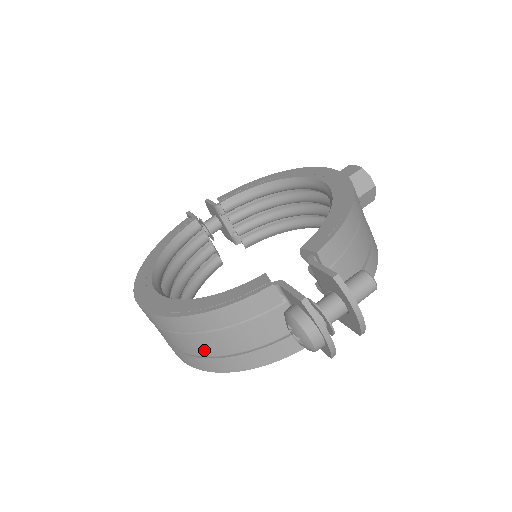
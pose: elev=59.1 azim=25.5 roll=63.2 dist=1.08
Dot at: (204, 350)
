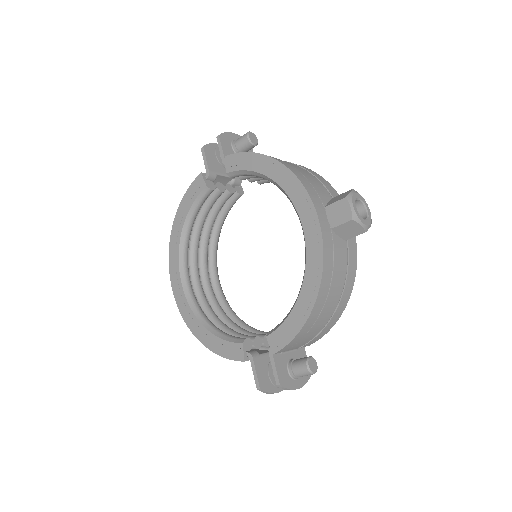
Dot at: occluded
